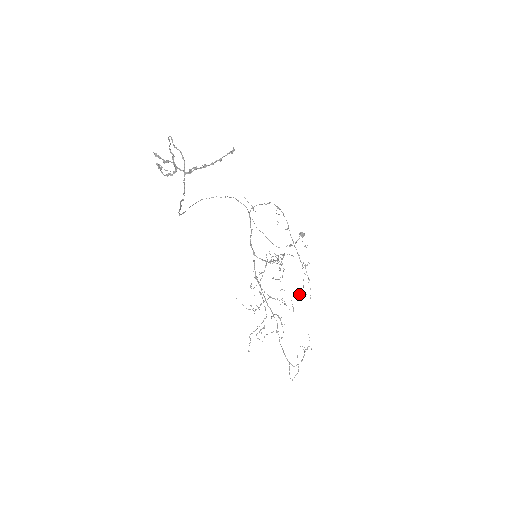
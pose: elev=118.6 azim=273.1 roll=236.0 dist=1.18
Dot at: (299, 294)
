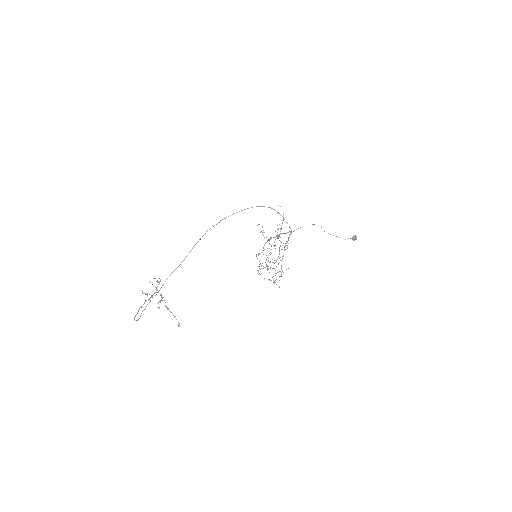
Dot at: (264, 278)
